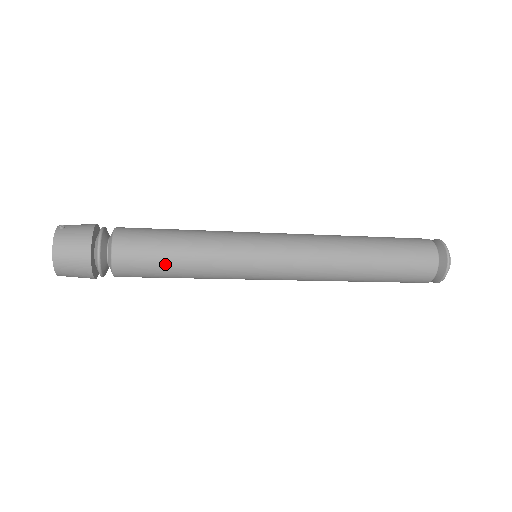
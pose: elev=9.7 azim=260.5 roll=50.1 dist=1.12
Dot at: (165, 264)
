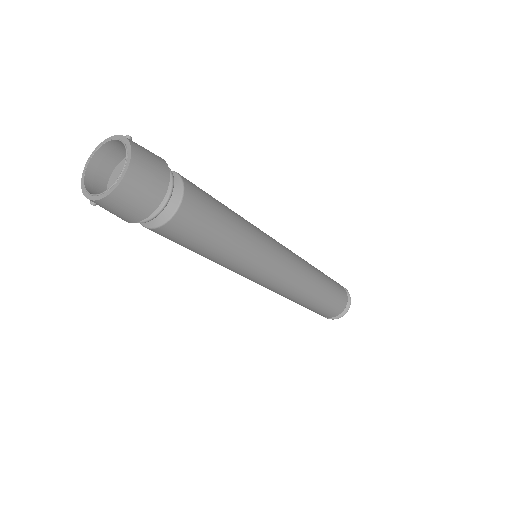
Dot at: (219, 229)
